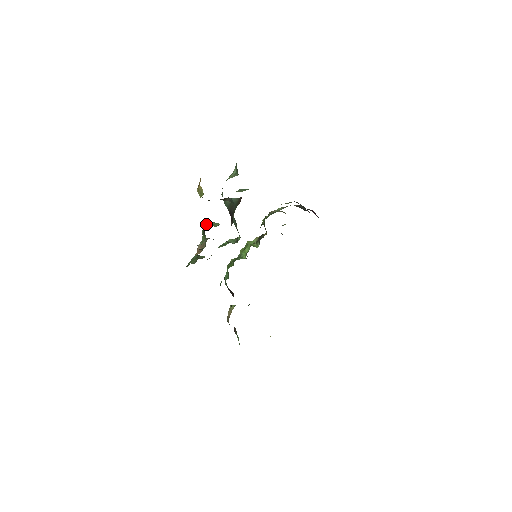
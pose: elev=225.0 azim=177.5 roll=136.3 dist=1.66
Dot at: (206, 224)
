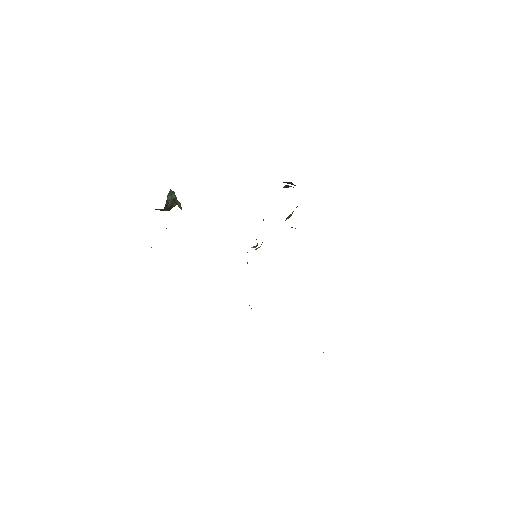
Dot at: occluded
